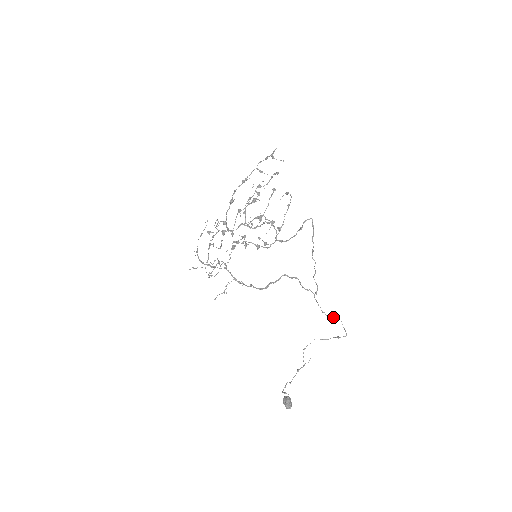
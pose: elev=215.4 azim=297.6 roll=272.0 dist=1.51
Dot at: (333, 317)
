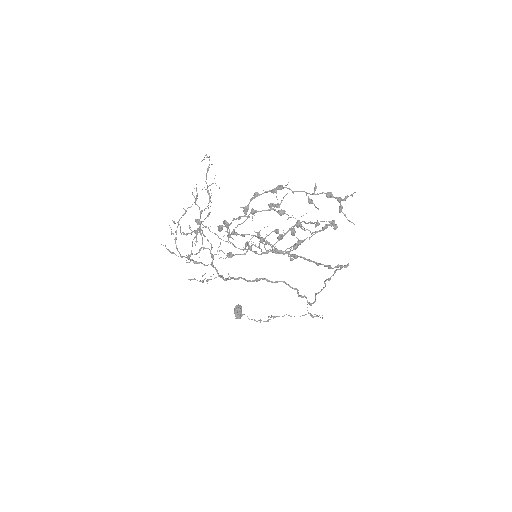
Dot at: occluded
